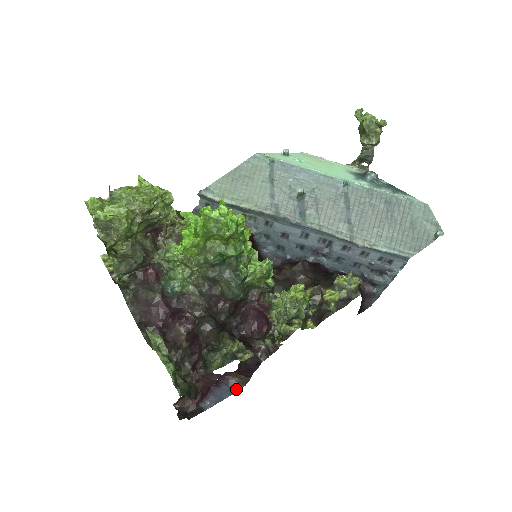
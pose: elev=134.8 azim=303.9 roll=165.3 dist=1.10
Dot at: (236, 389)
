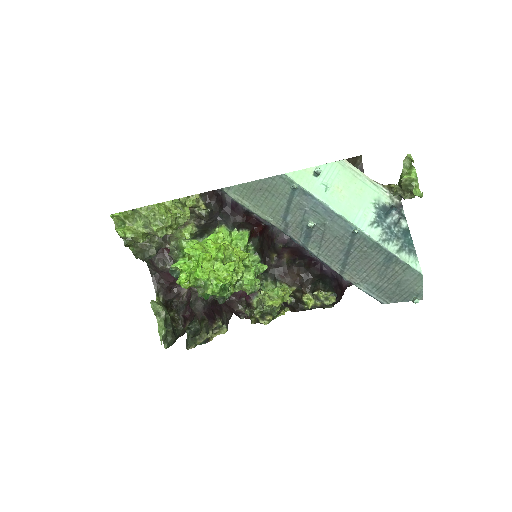
Dot at: occluded
